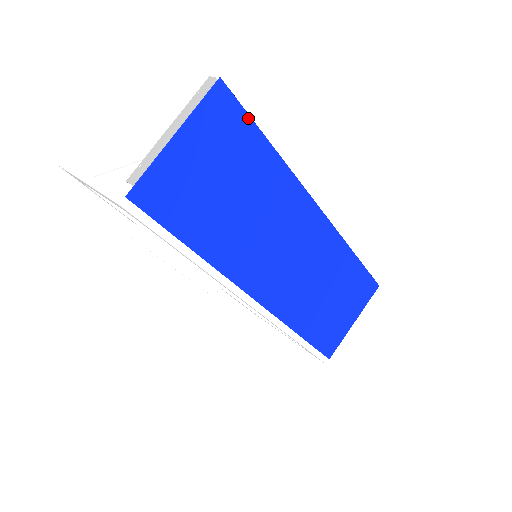
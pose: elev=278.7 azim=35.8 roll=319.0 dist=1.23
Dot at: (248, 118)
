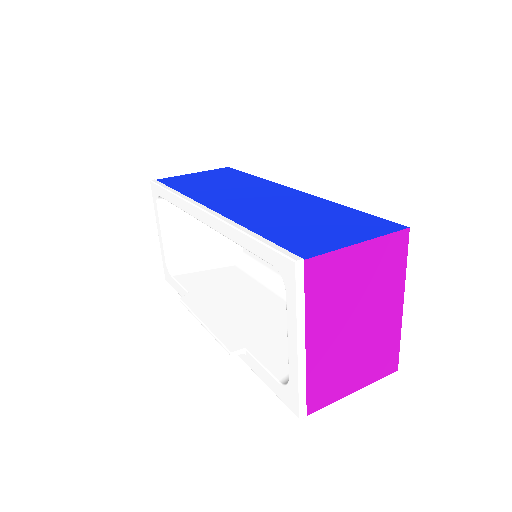
Dot at: (240, 172)
